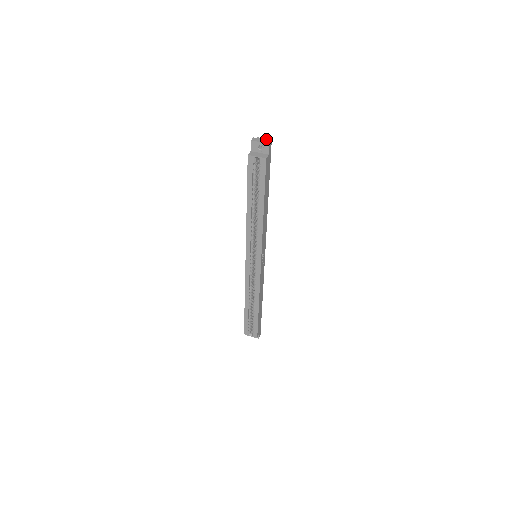
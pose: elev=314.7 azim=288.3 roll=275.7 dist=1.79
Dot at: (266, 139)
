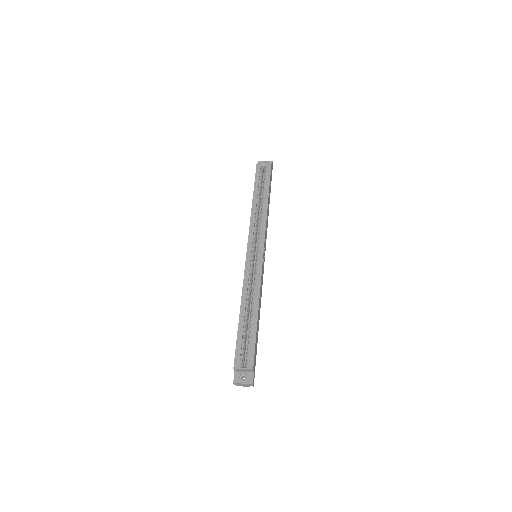
Dot at: occluded
